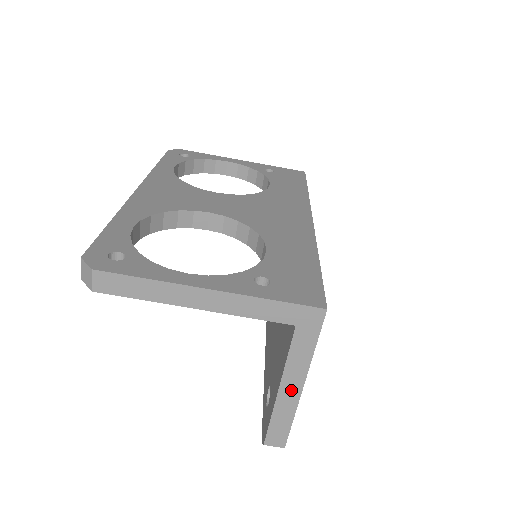
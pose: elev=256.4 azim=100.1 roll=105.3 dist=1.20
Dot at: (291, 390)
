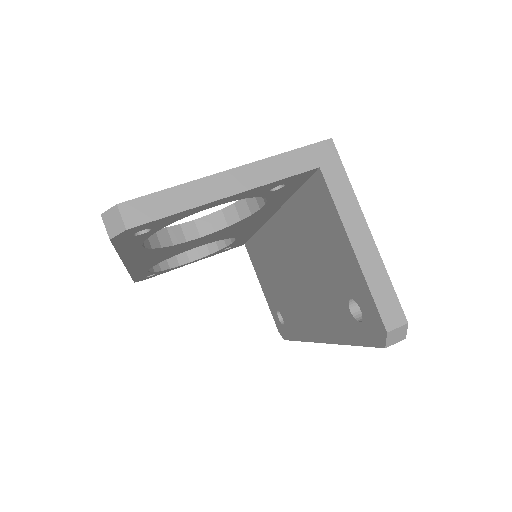
Dot at: (363, 241)
